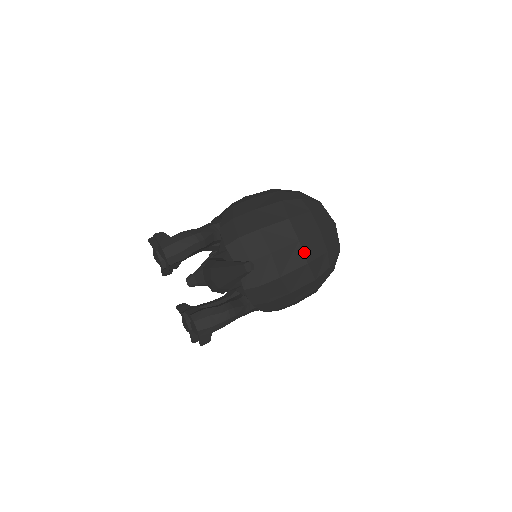
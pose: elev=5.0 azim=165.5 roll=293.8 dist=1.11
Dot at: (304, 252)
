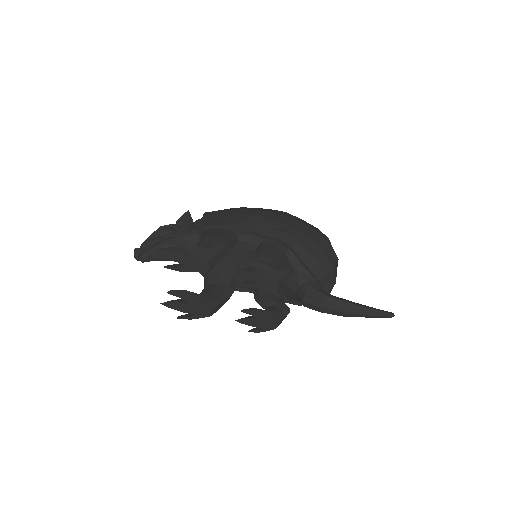
Dot at: occluded
